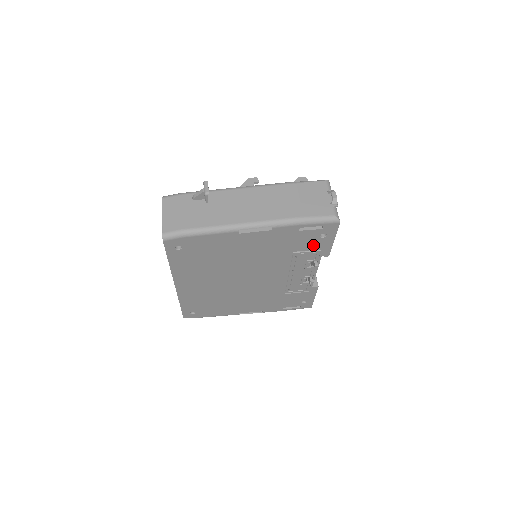
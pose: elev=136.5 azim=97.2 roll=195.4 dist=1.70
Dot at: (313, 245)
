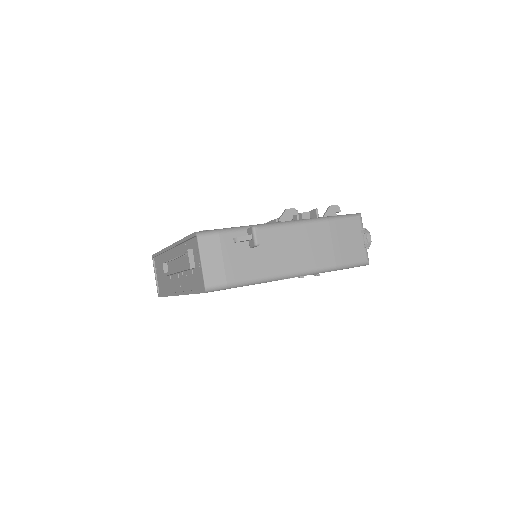
Dot at: occluded
